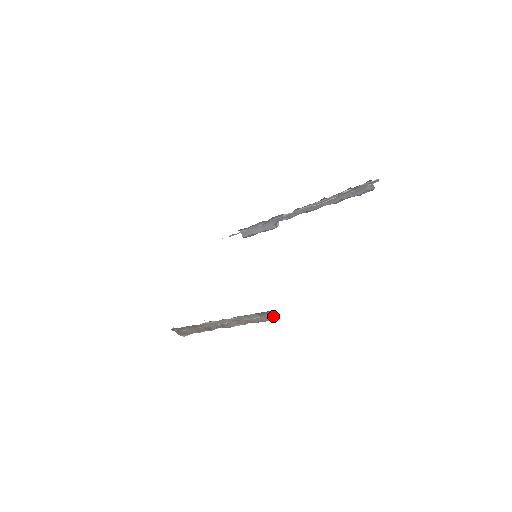
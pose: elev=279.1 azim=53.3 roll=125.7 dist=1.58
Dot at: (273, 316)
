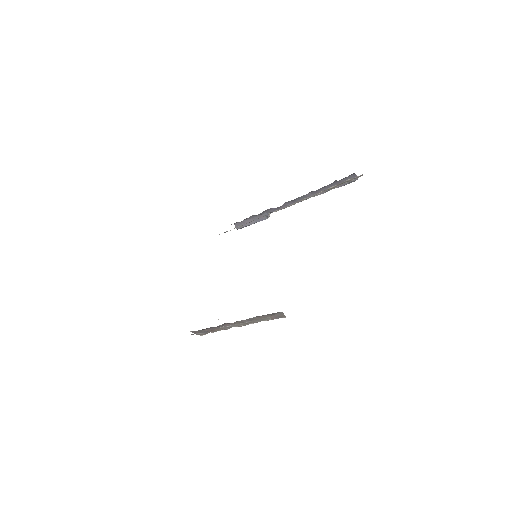
Dot at: (282, 315)
